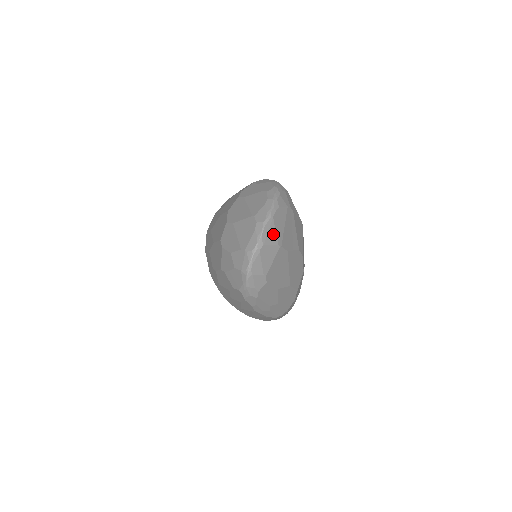
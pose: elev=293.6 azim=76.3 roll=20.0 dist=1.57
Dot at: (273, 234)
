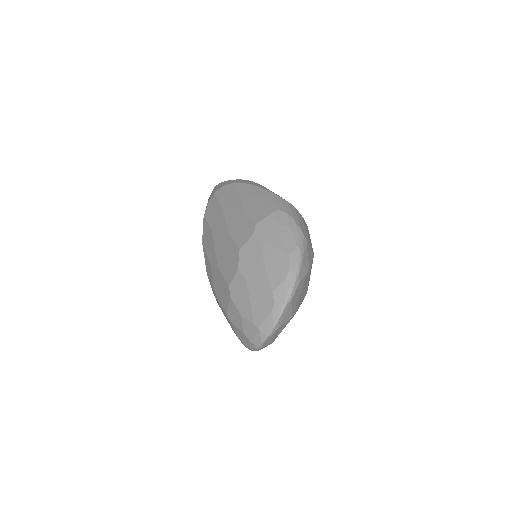
Dot at: (289, 312)
